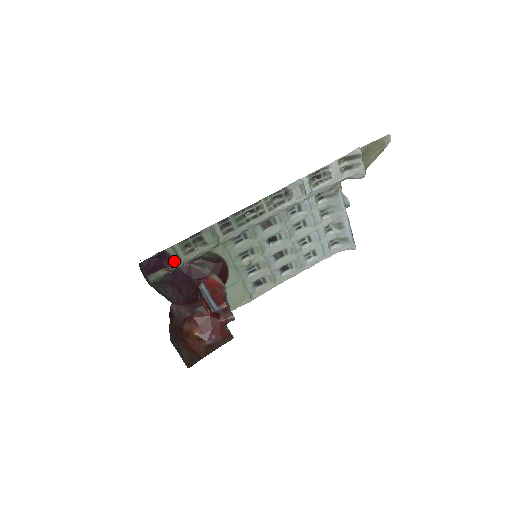
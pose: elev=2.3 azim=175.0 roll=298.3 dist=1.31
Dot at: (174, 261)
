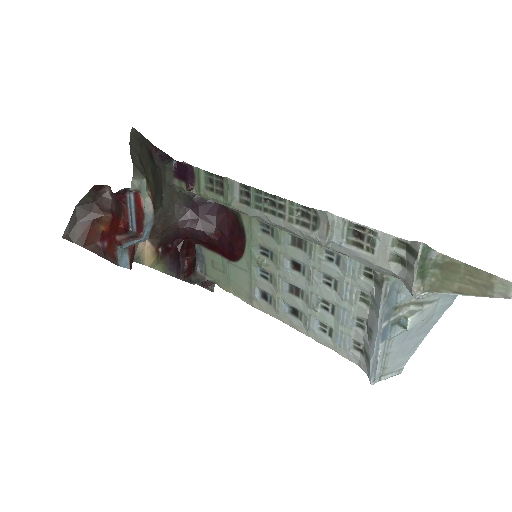
Dot at: (196, 185)
